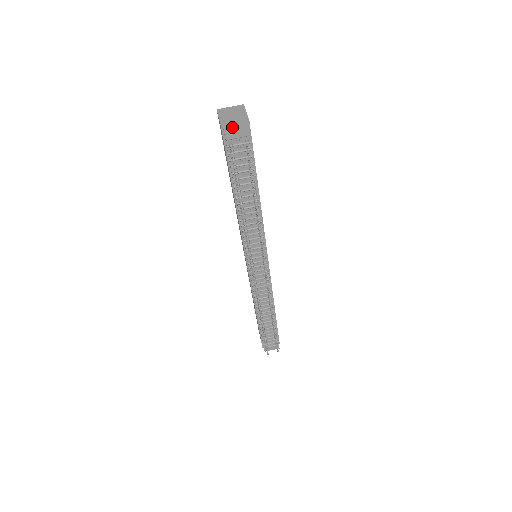
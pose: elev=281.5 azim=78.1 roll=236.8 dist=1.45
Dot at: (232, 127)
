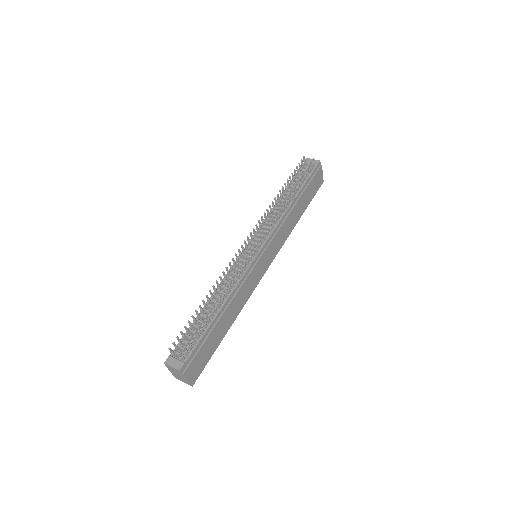
Dot at: (312, 160)
